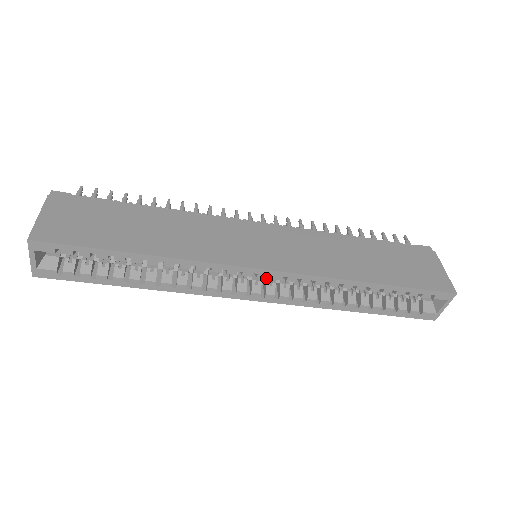
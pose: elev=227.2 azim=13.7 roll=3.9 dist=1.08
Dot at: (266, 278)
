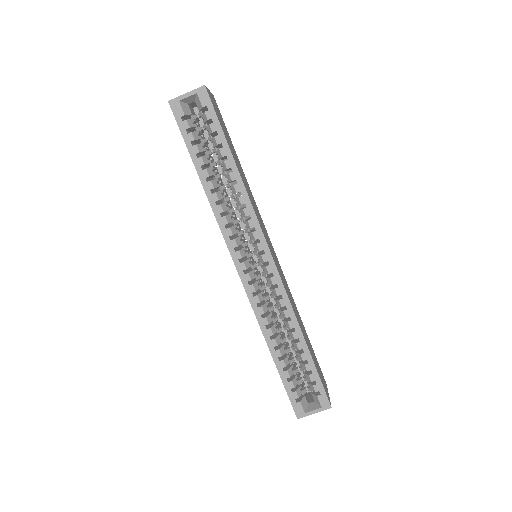
Dot at: occluded
